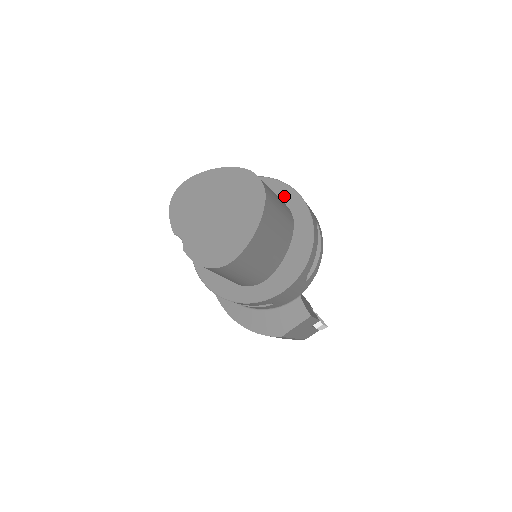
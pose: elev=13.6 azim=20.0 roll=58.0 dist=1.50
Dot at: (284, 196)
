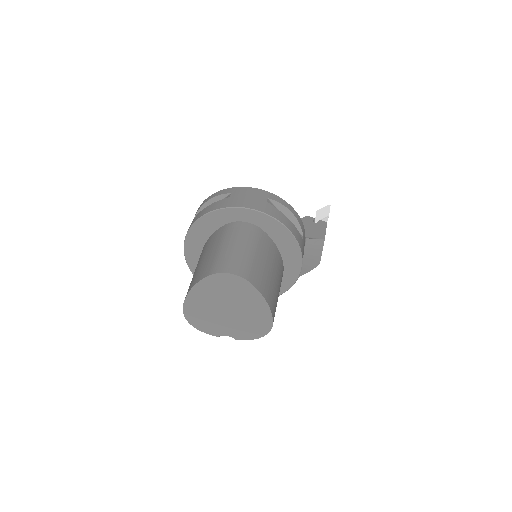
Dot at: (231, 217)
